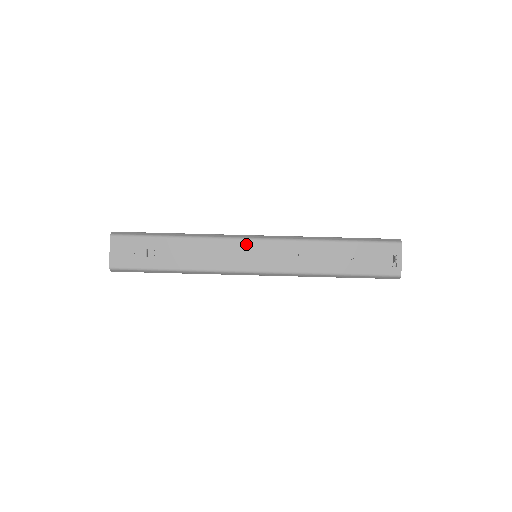
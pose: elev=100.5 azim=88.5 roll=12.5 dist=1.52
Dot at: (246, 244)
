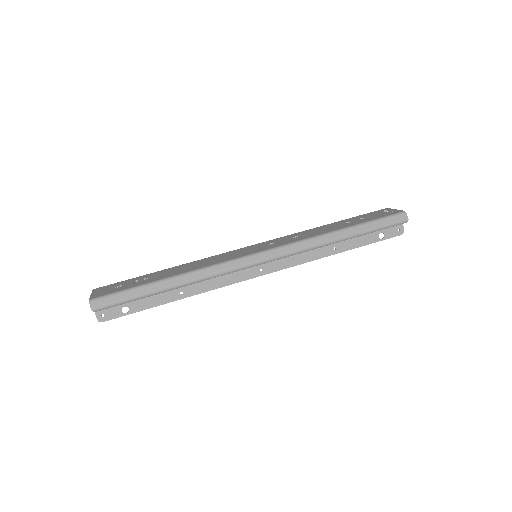
Dot at: (241, 249)
